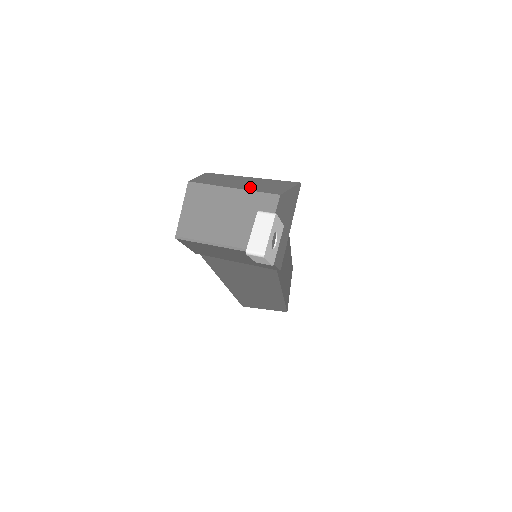
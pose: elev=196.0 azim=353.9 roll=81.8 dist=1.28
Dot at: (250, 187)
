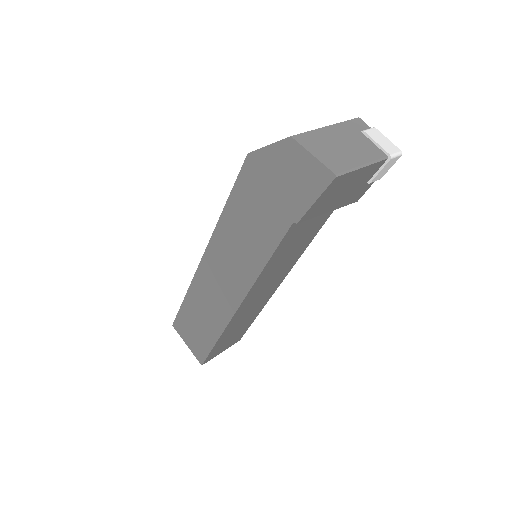
Dot at: occluded
